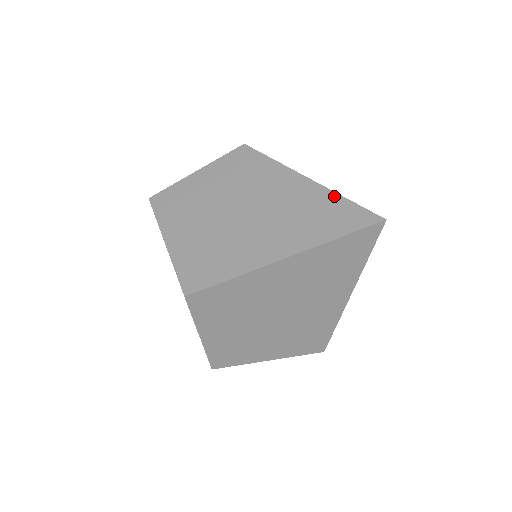
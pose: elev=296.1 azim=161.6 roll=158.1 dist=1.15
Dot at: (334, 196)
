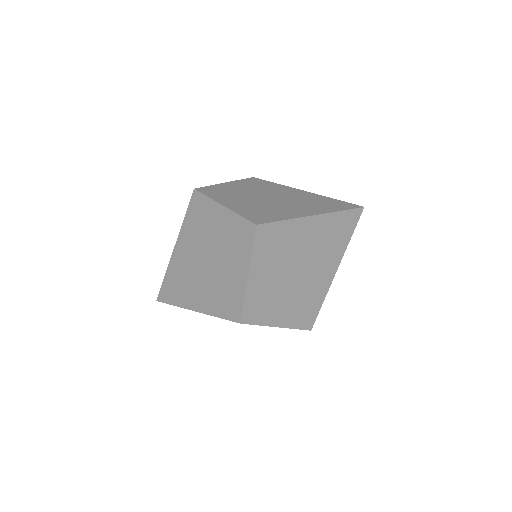
Dot at: (328, 198)
